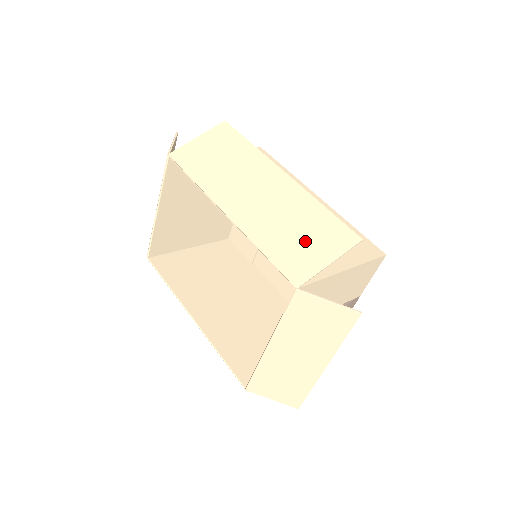
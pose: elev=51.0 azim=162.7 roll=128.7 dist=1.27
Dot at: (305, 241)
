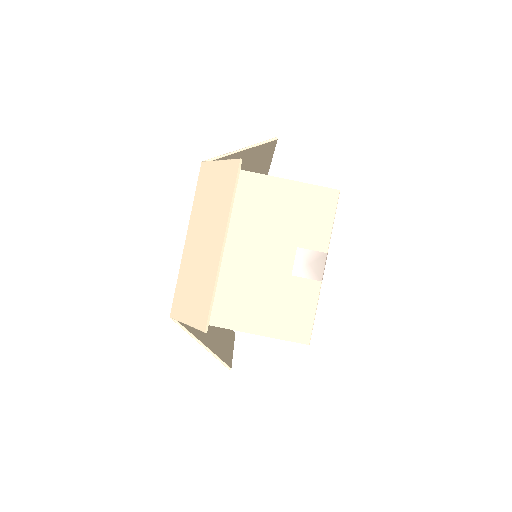
Dot at: occluded
